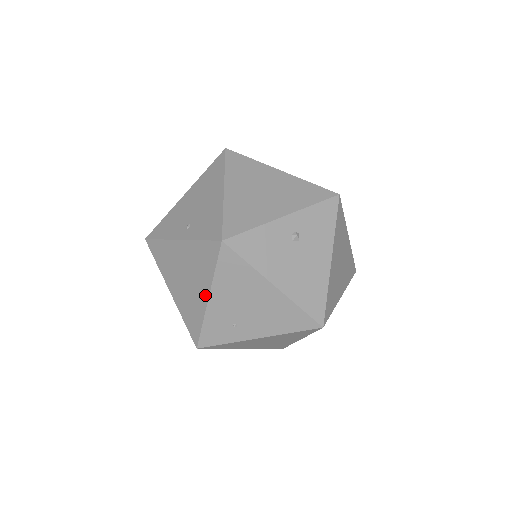
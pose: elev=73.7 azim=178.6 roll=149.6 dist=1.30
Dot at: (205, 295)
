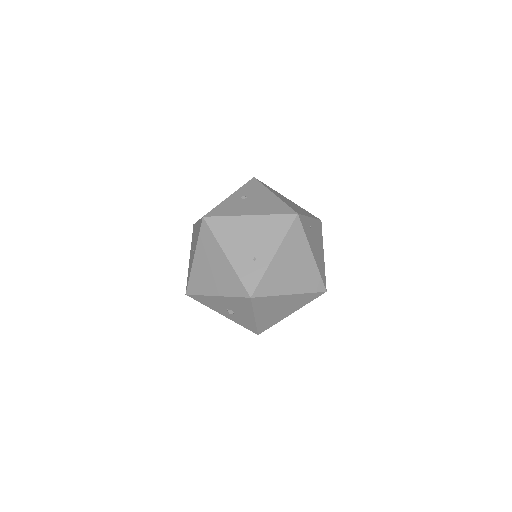
Dot at: (224, 258)
